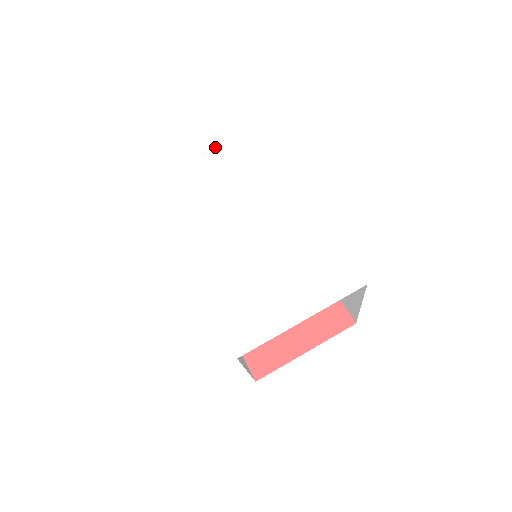
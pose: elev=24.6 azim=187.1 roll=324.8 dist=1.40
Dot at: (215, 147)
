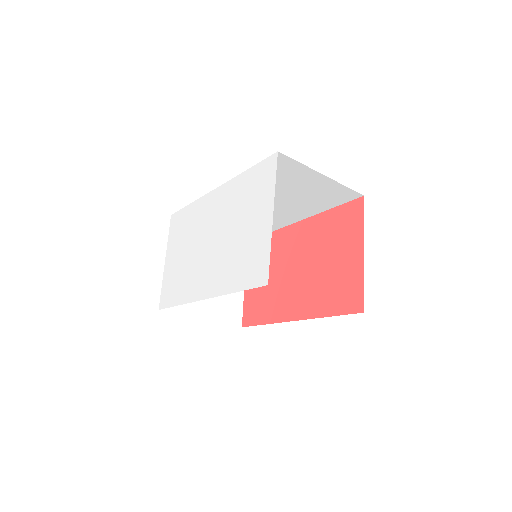
Dot at: (167, 248)
